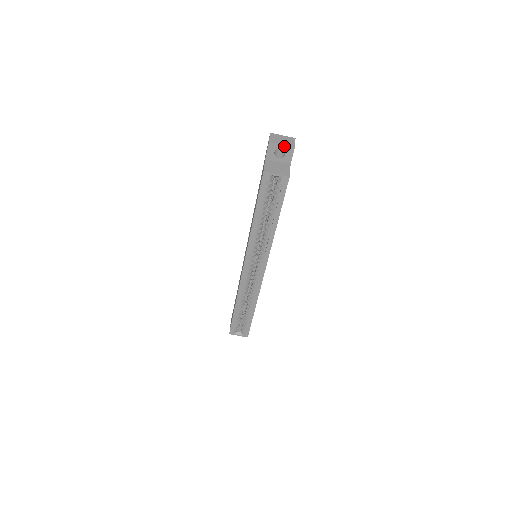
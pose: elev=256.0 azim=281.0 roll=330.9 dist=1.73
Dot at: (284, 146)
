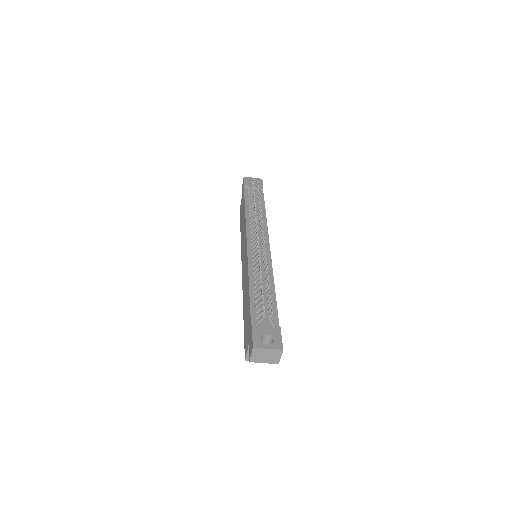
Dot at: (267, 362)
